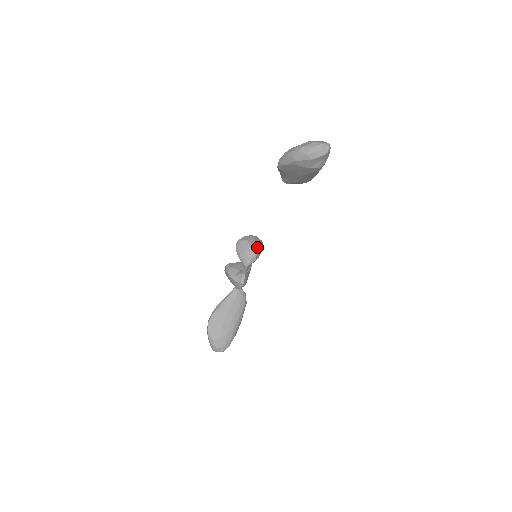
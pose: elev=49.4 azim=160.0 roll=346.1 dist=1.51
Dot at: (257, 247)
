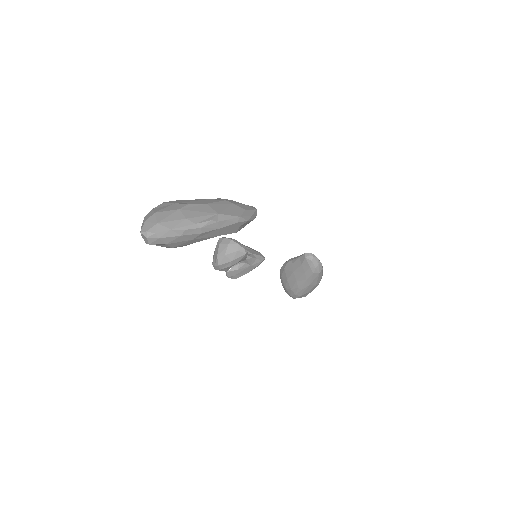
Dot at: (222, 258)
